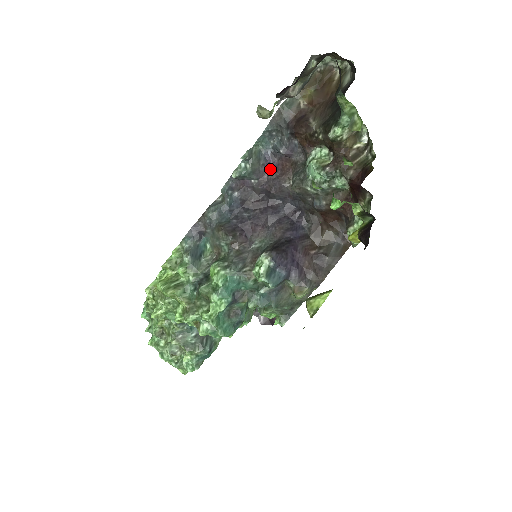
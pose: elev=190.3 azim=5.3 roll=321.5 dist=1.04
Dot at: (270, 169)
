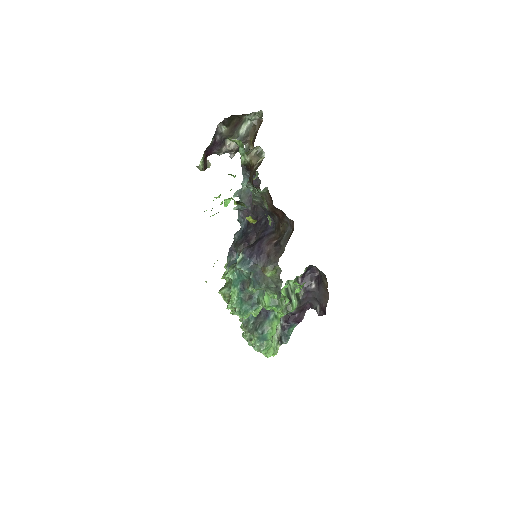
Dot at: occluded
